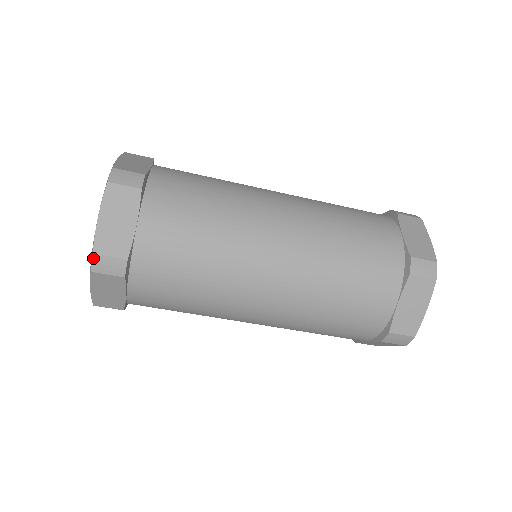
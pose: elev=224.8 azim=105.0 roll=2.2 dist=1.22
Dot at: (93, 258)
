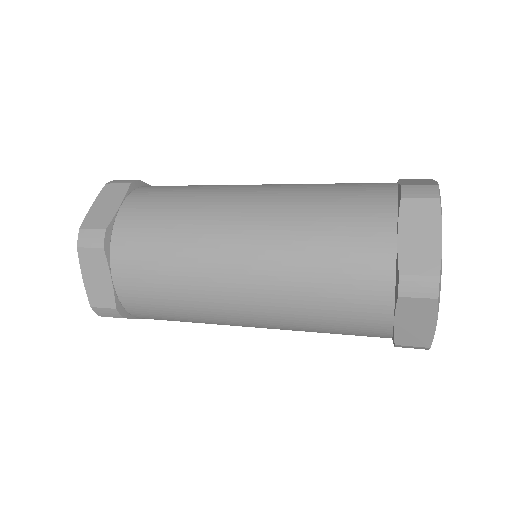
Dot at: occluded
